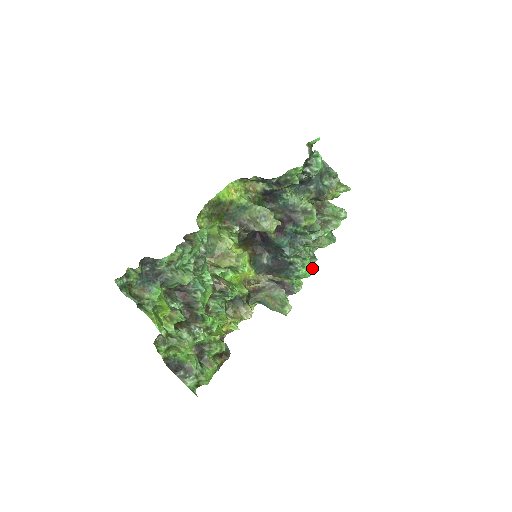
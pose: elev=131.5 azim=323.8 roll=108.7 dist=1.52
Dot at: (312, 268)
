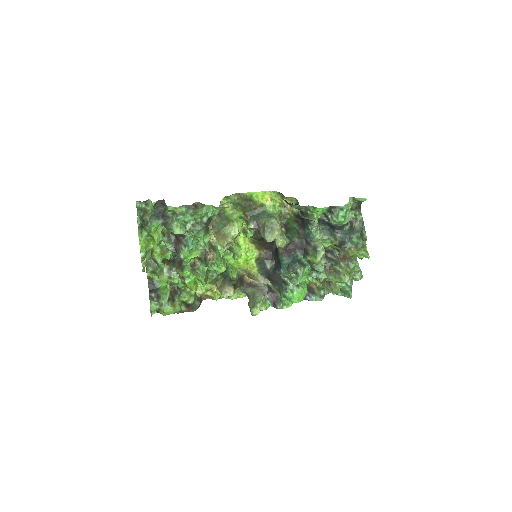
Dot at: (302, 299)
